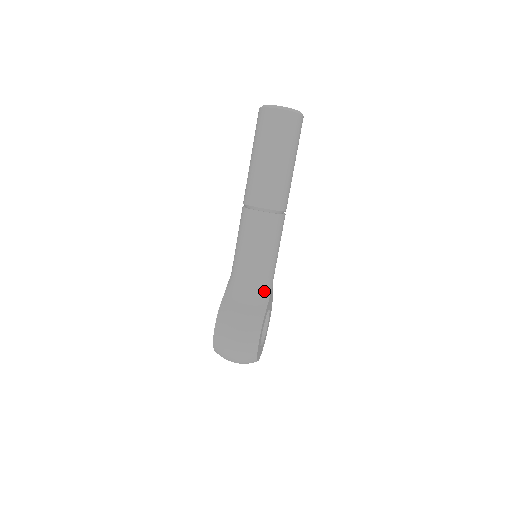
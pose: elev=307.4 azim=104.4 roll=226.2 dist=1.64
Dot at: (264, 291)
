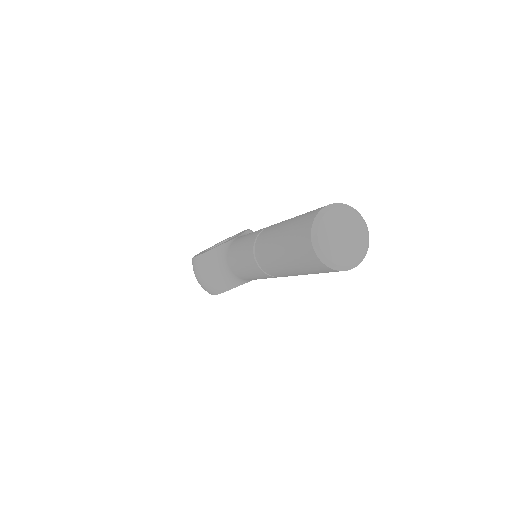
Dot at: (239, 281)
